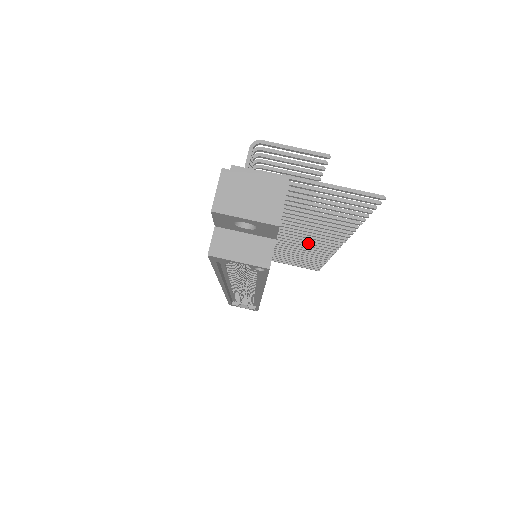
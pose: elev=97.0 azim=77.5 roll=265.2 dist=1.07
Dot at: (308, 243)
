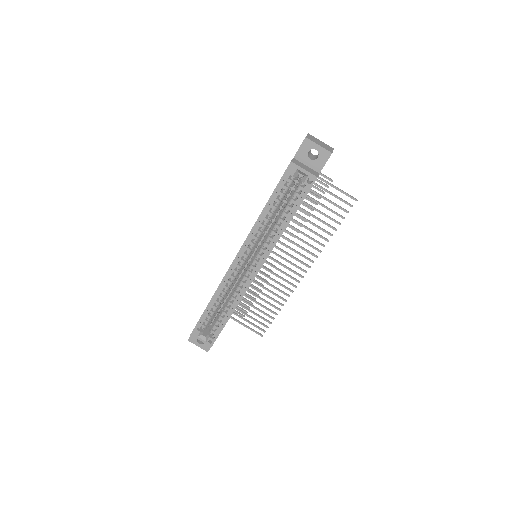
Dot at: (283, 271)
